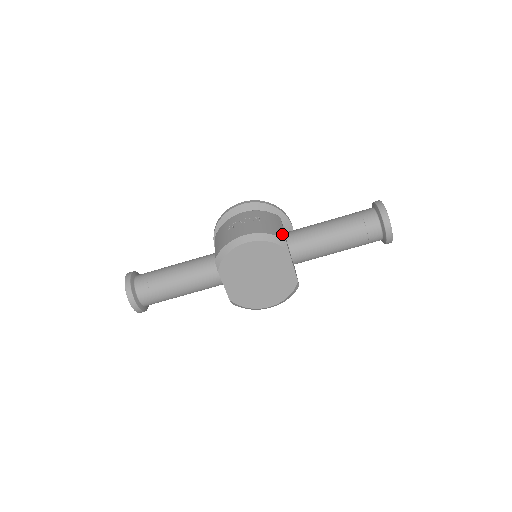
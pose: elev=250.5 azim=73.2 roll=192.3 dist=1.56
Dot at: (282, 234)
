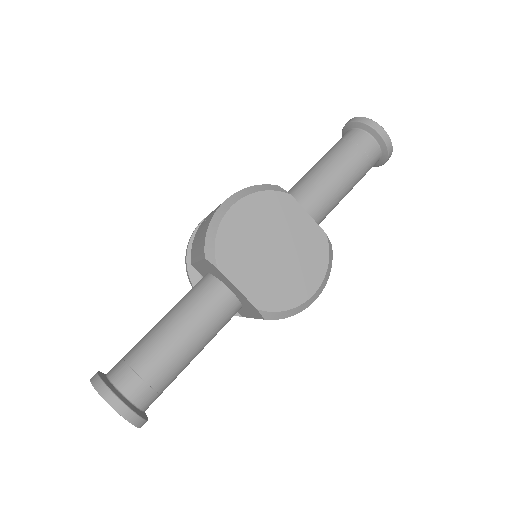
Dot at: occluded
